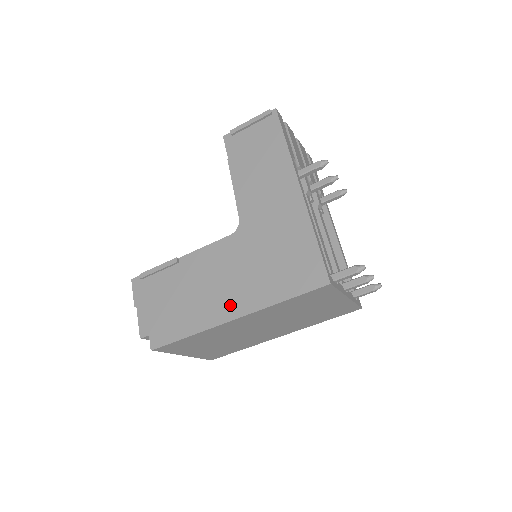
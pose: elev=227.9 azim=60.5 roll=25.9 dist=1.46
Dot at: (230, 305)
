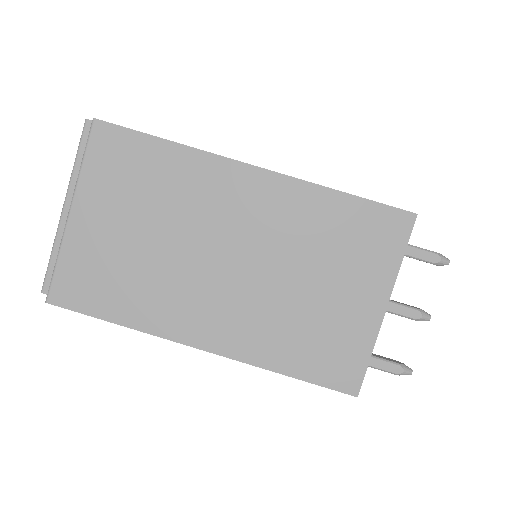
Dot at: occluded
